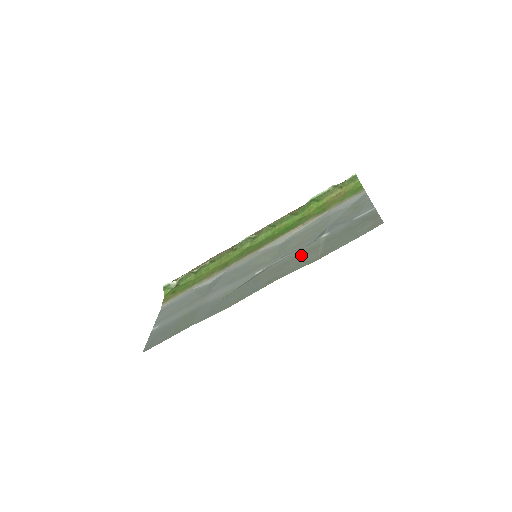
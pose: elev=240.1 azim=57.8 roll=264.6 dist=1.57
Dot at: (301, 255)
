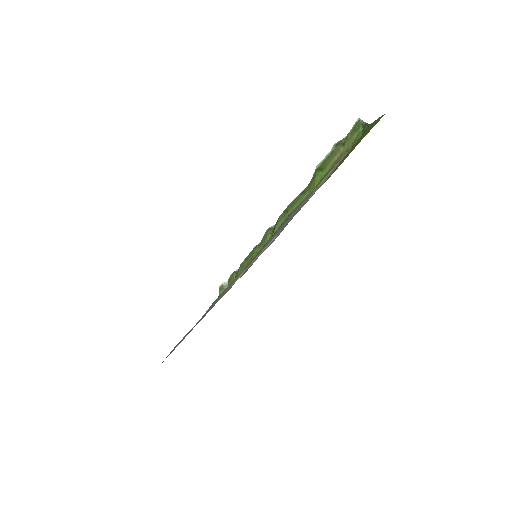
Dot at: occluded
